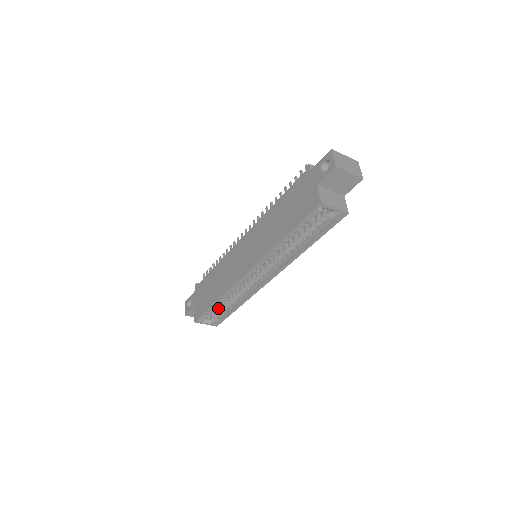
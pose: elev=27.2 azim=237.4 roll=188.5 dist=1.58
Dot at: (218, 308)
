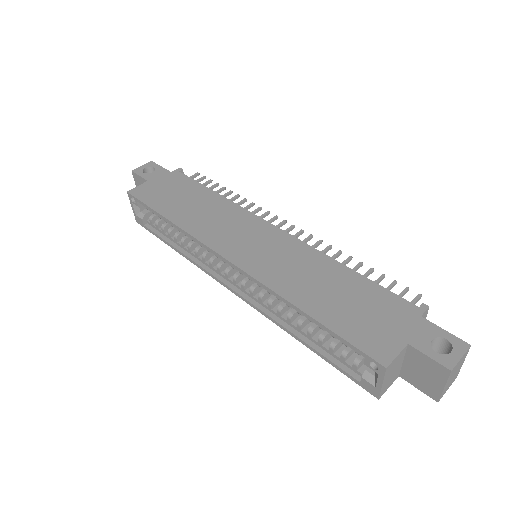
Dot at: occluded
